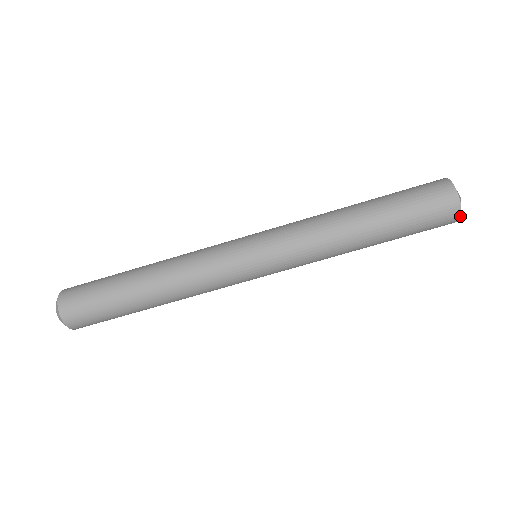
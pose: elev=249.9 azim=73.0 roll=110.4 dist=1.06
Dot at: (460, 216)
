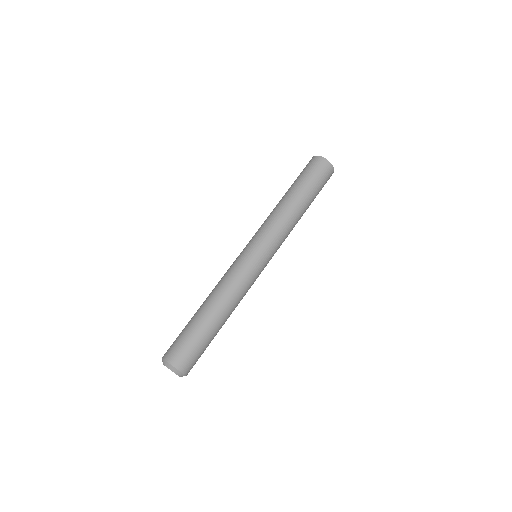
Dot at: (320, 157)
